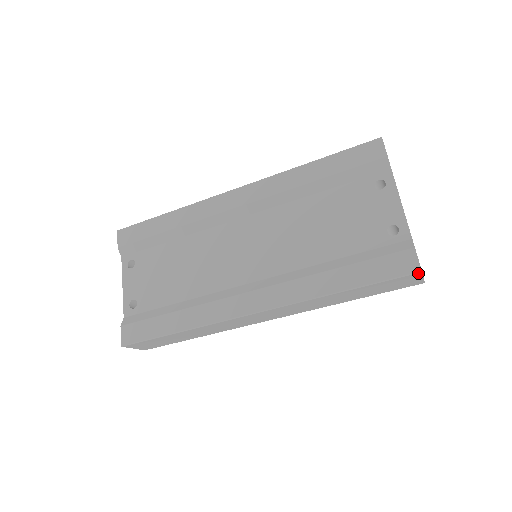
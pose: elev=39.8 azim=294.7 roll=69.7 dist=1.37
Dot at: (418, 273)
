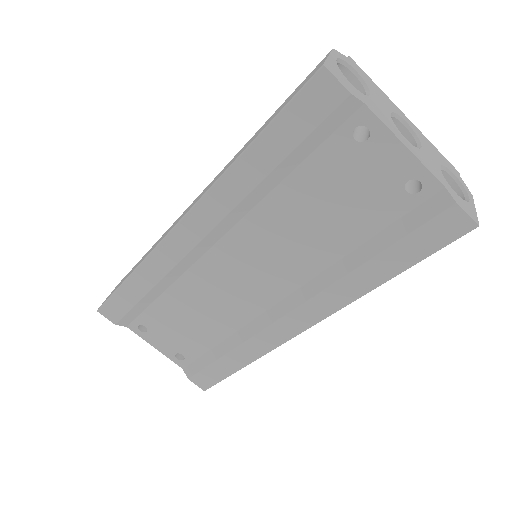
Dot at: (474, 228)
